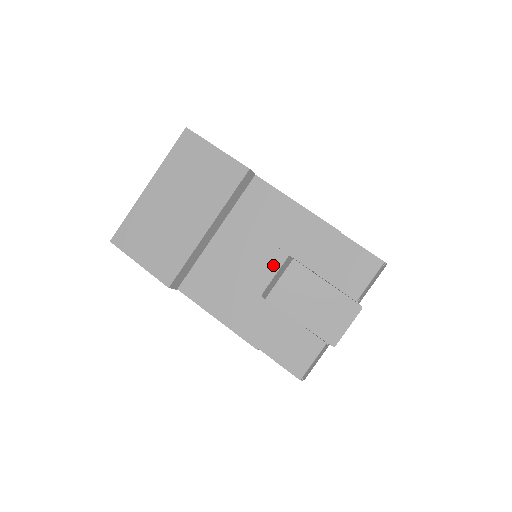
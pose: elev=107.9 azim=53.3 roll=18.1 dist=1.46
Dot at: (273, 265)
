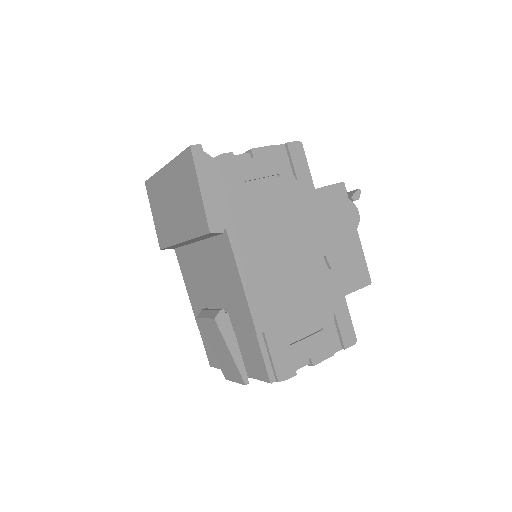
Dot at: (217, 300)
